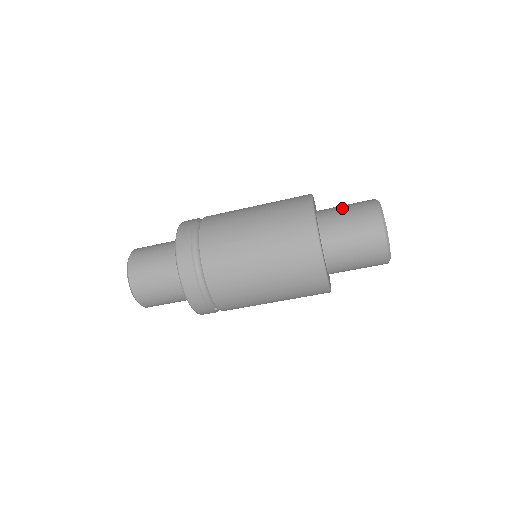
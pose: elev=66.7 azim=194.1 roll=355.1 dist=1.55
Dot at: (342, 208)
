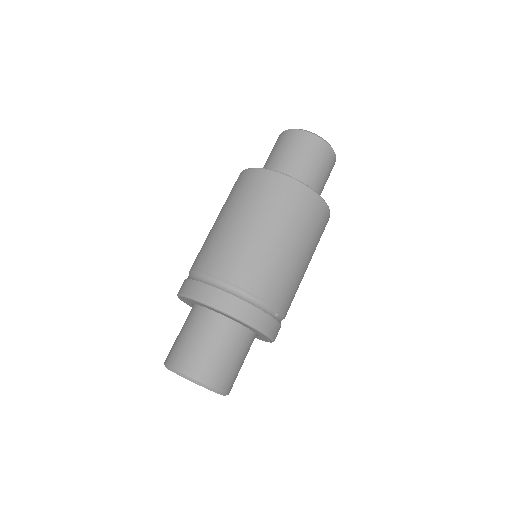
Dot at: (267, 159)
